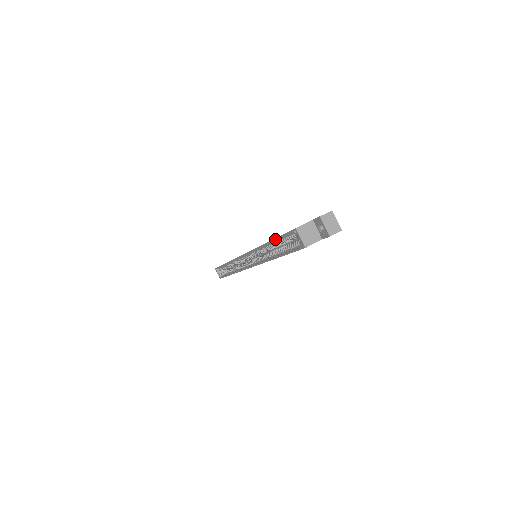
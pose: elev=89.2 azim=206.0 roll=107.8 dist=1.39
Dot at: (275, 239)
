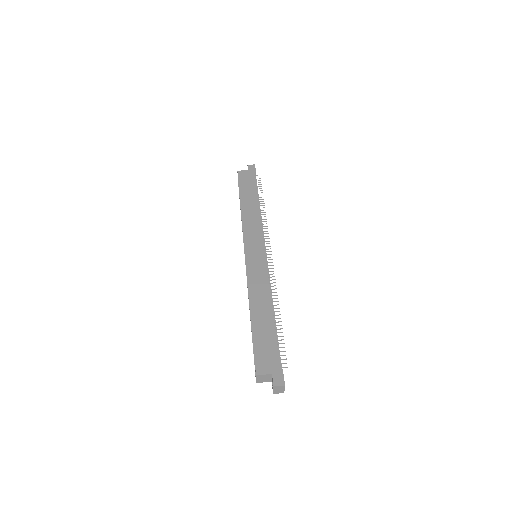
Dot at: (252, 332)
